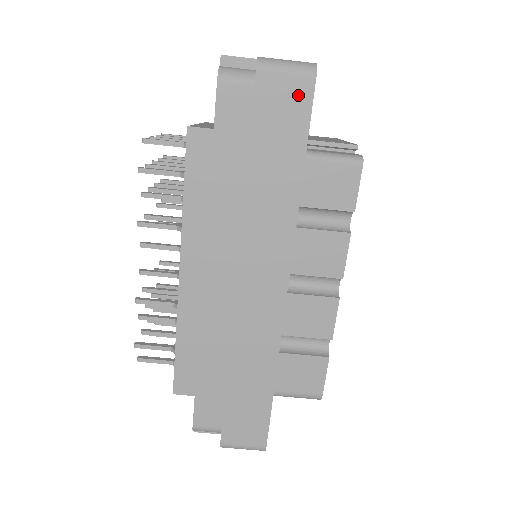
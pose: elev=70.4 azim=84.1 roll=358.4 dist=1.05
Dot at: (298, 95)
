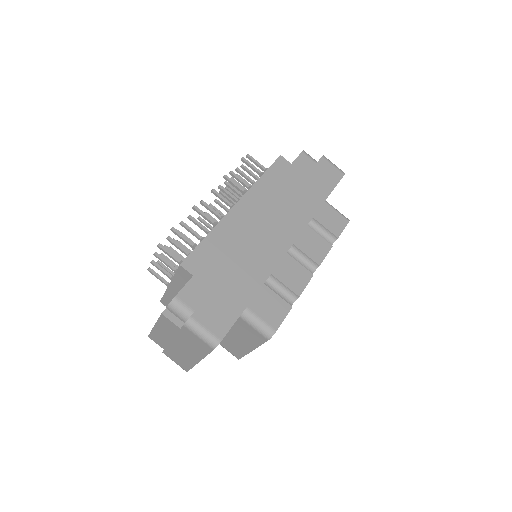
Dot at: (335, 175)
